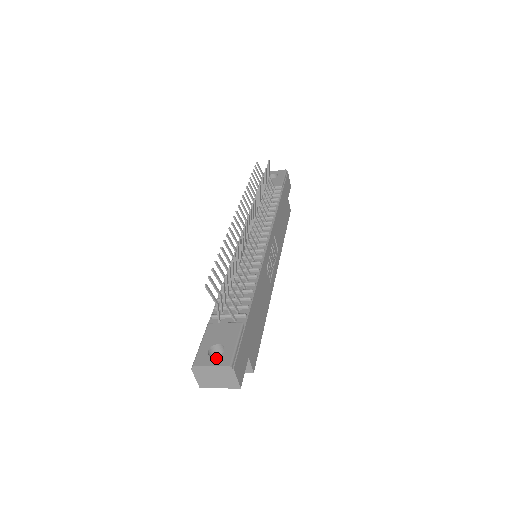
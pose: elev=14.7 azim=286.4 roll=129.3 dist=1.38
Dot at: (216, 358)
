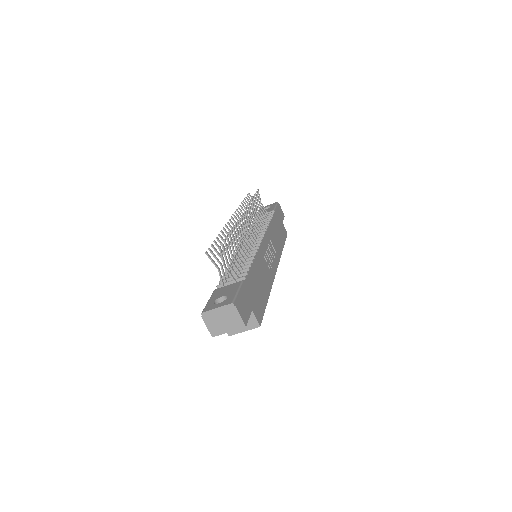
Dot at: (221, 303)
